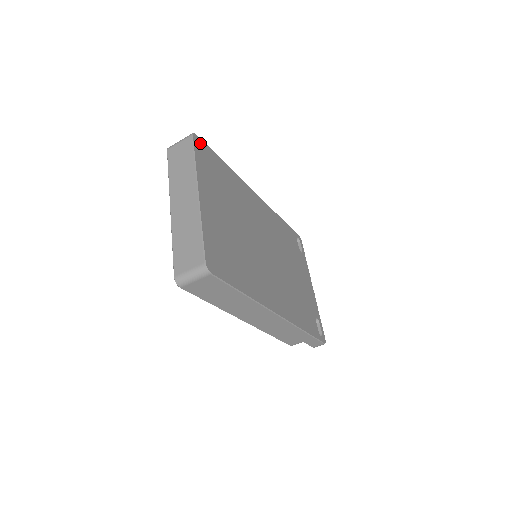
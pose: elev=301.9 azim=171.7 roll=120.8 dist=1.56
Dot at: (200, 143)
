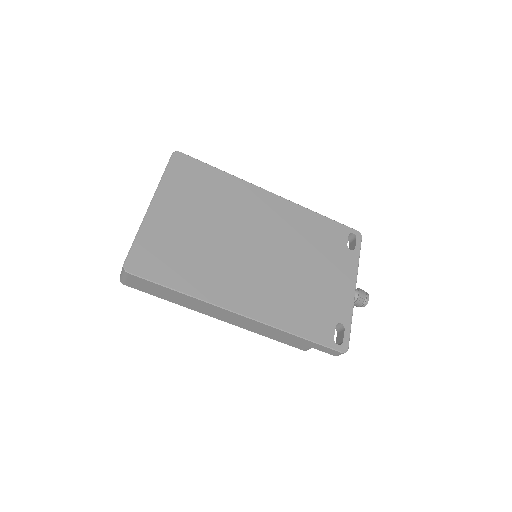
Dot at: (182, 159)
